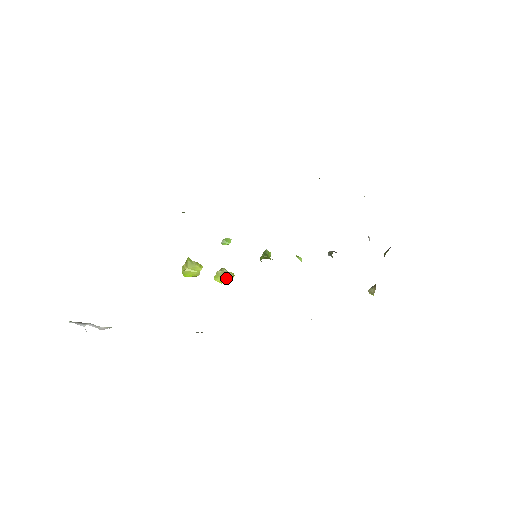
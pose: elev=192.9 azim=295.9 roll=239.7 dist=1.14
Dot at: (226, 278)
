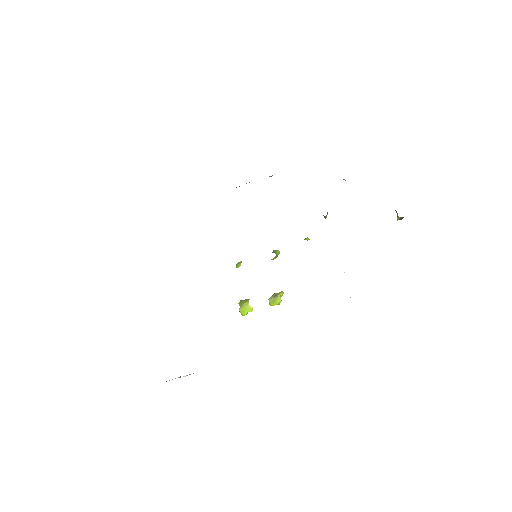
Dot at: (276, 298)
